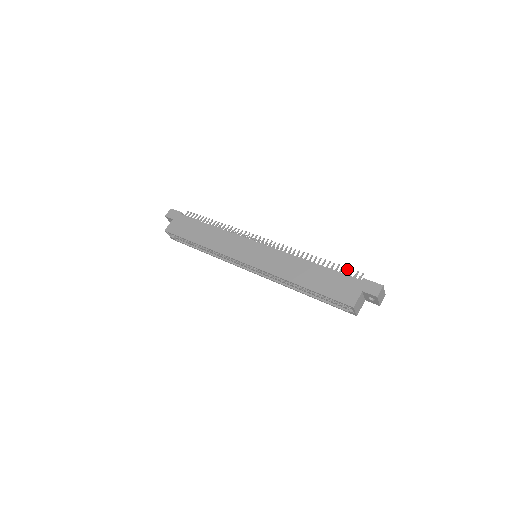
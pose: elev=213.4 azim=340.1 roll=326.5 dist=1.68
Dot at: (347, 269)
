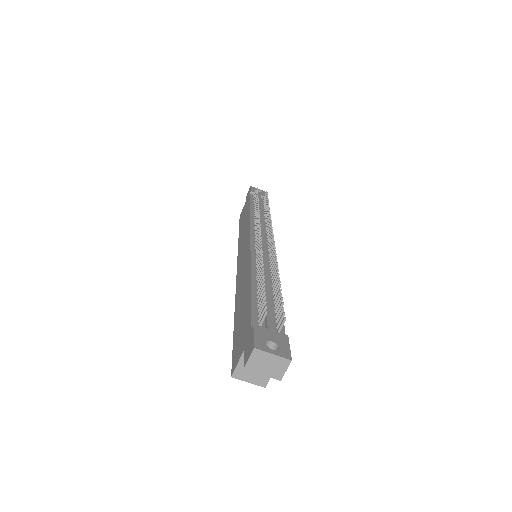
Dot at: (262, 299)
